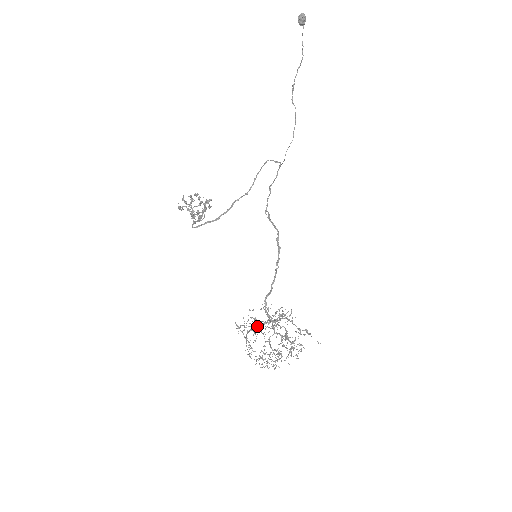
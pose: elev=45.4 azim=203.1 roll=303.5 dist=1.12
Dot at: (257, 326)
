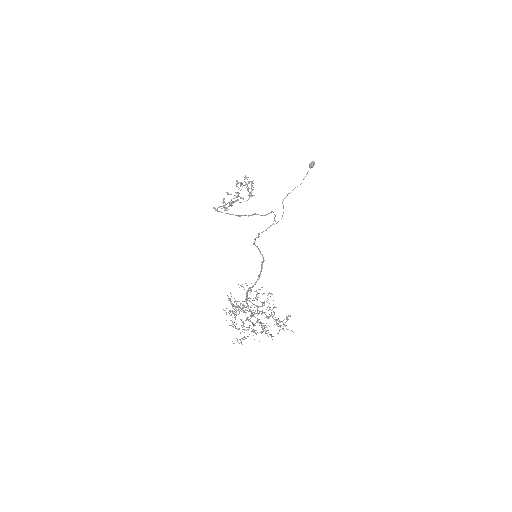
Dot at: (237, 306)
